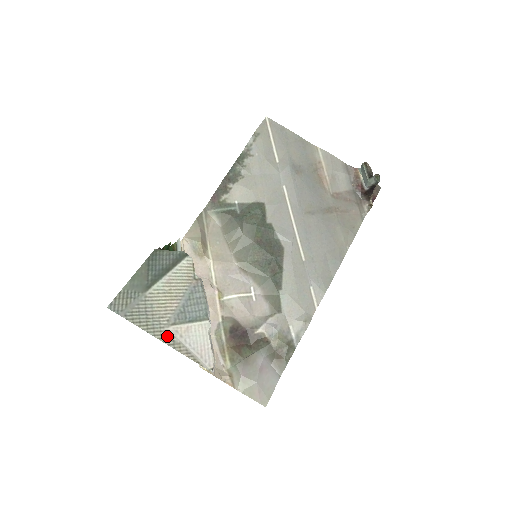
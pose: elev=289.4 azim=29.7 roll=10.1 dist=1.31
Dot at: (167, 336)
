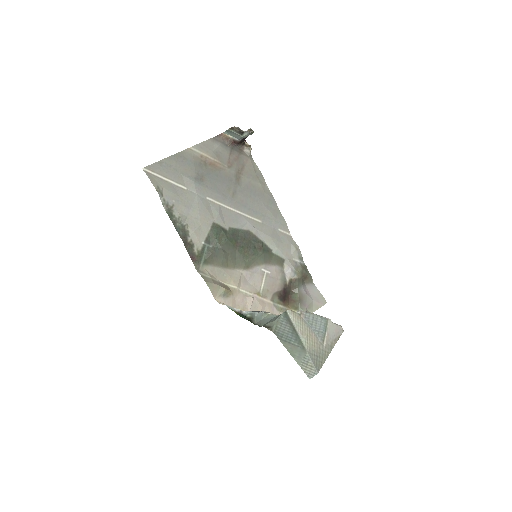
Dot at: (328, 349)
